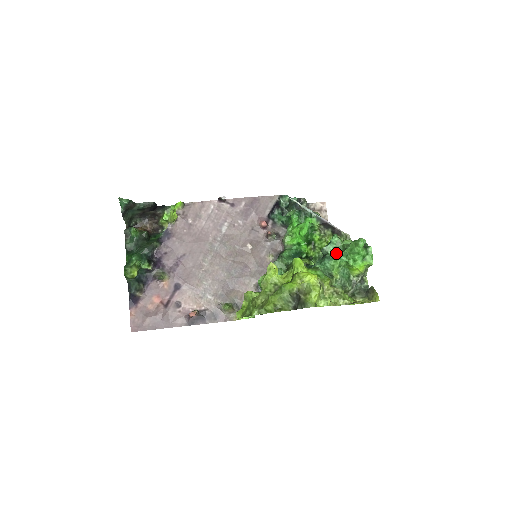
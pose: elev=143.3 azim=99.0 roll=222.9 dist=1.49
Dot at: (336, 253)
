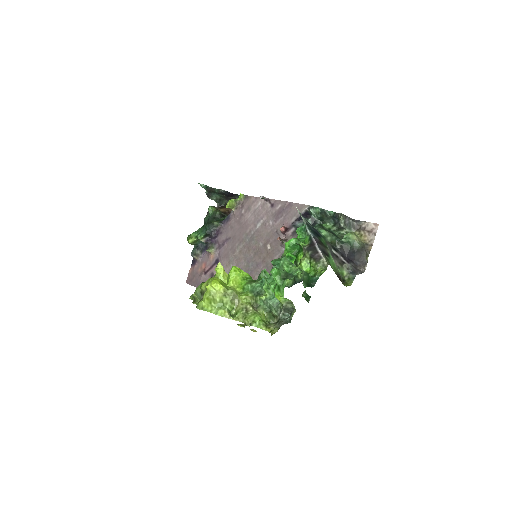
Dot at: (261, 274)
